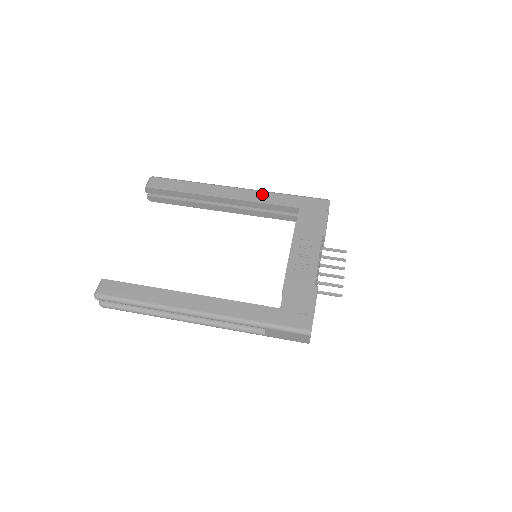
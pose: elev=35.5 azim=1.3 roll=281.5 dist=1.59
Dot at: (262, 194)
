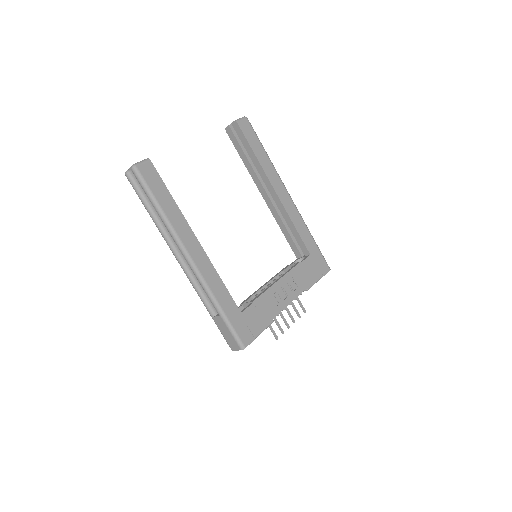
Dot at: (299, 218)
